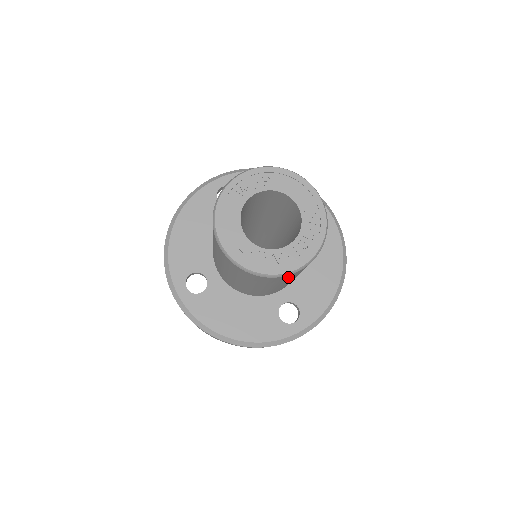
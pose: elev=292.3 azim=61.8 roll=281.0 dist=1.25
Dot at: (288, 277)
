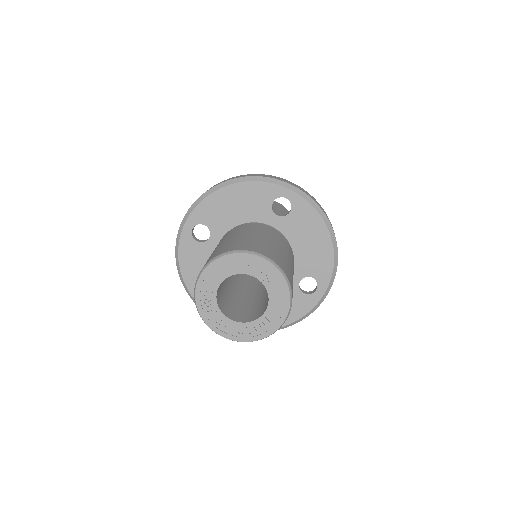
Dot at: occluded
